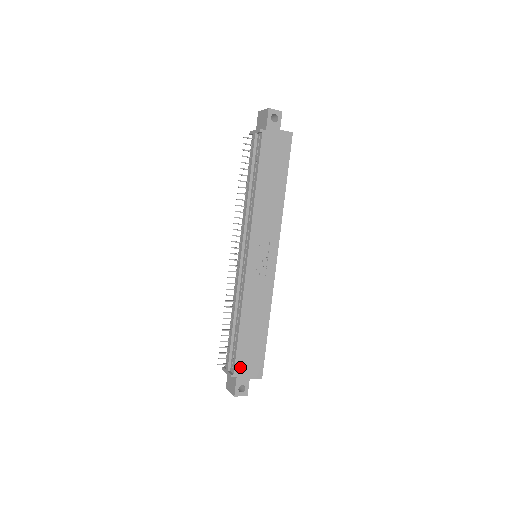
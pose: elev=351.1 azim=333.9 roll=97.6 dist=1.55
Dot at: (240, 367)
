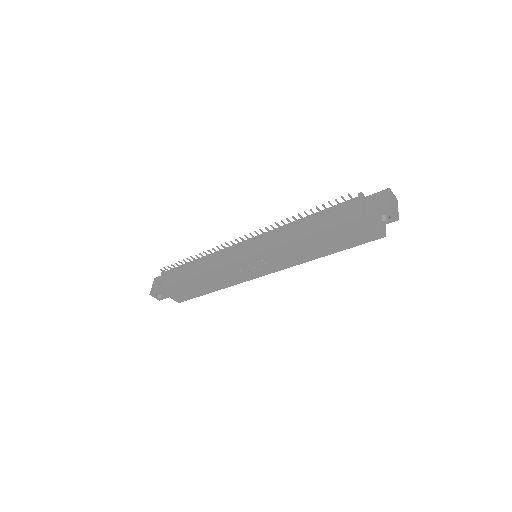
Dot at: (170, 289)
